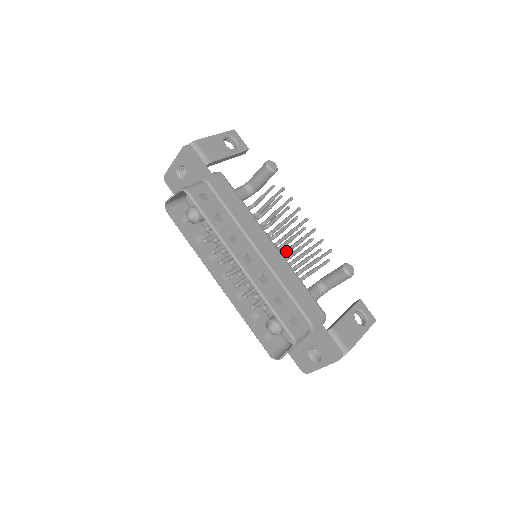
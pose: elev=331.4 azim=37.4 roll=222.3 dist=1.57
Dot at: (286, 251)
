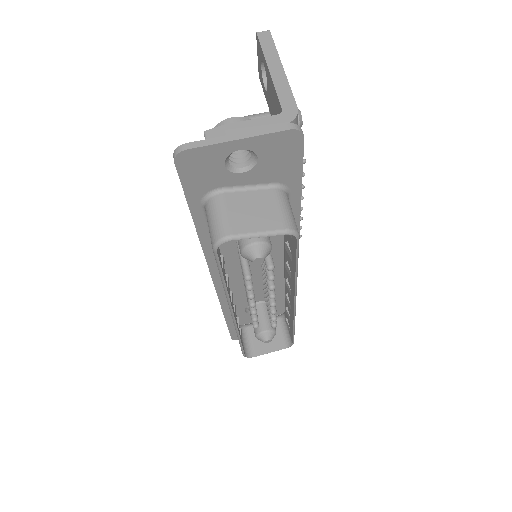
Dot at: occluded
